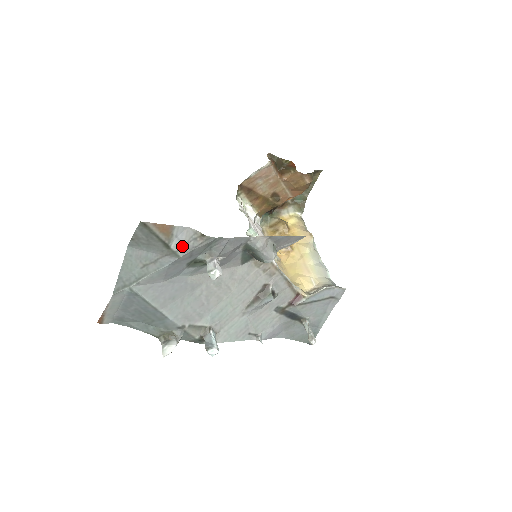
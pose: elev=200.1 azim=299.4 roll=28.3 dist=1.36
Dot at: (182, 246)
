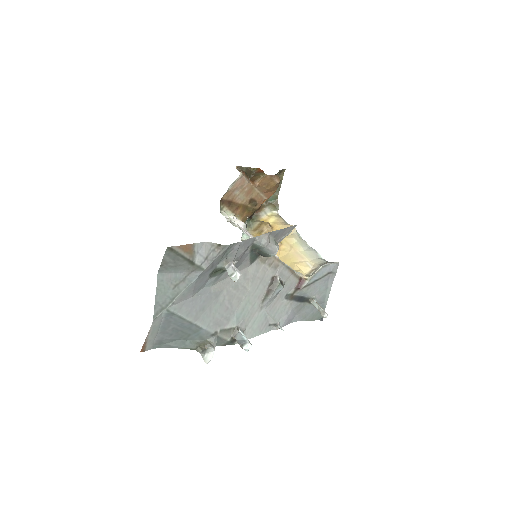
Dot at: (204, 259)
